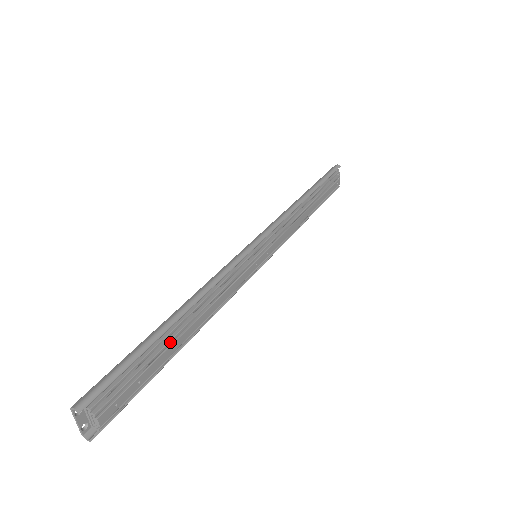
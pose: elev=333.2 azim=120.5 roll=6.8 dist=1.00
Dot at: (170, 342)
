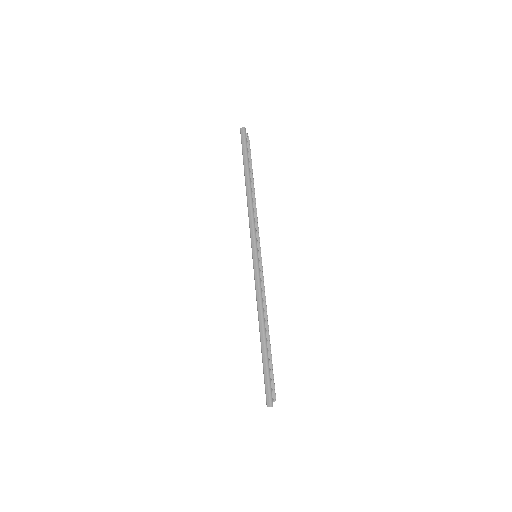
Dot at: (270, 347)
